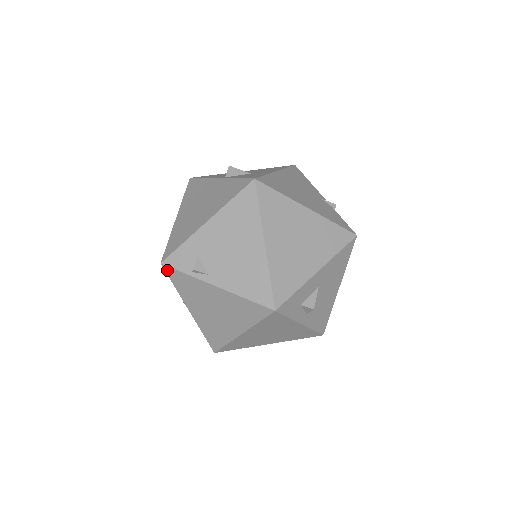
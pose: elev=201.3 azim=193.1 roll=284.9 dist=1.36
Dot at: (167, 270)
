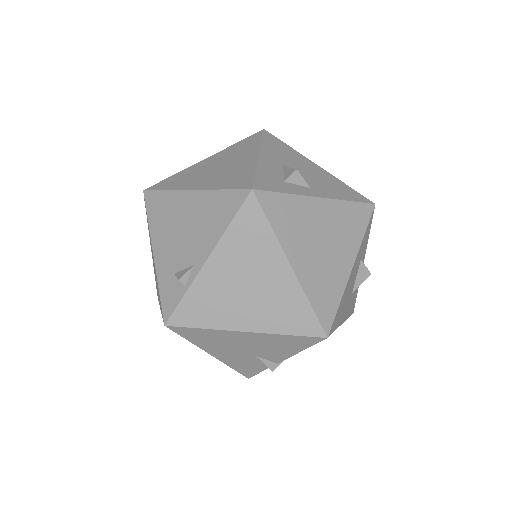
Dot at: (176, 322)
